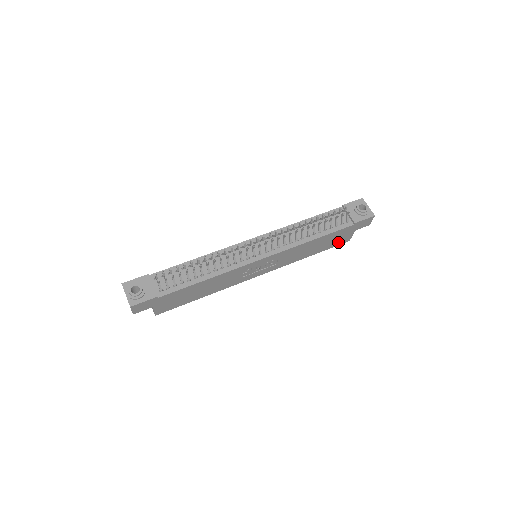
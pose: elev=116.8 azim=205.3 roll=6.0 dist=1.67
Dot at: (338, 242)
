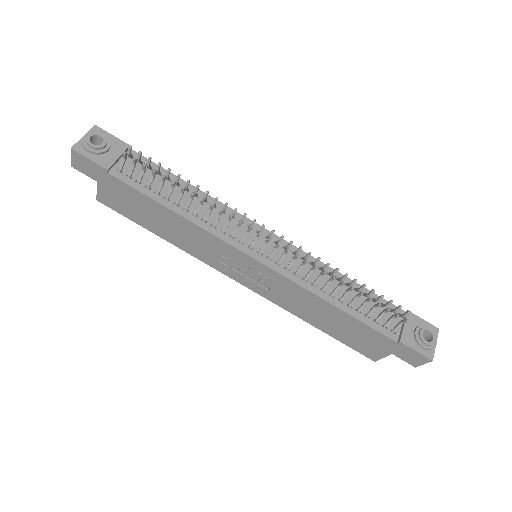
Dot at: (360, 346)
